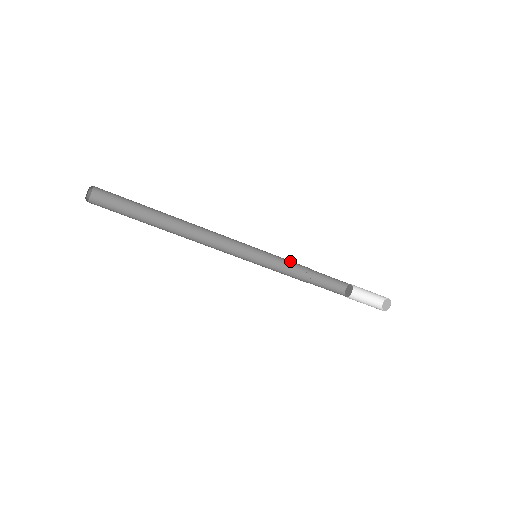
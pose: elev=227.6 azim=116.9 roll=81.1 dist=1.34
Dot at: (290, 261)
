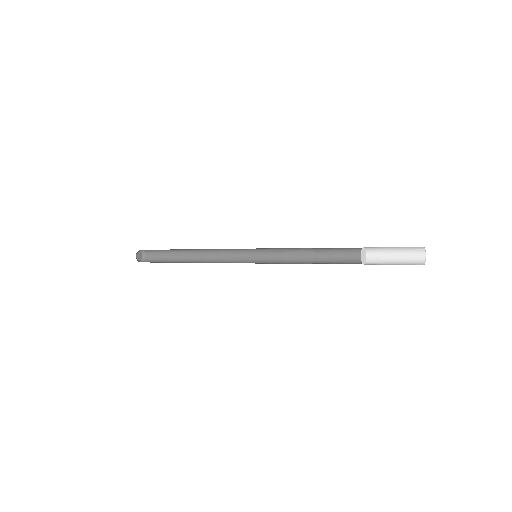
Dot at: occluded
